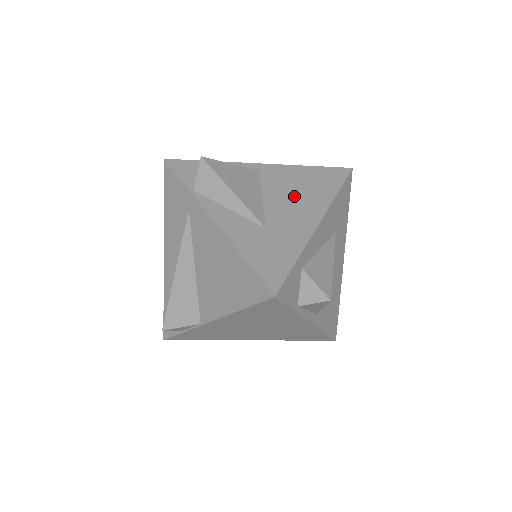
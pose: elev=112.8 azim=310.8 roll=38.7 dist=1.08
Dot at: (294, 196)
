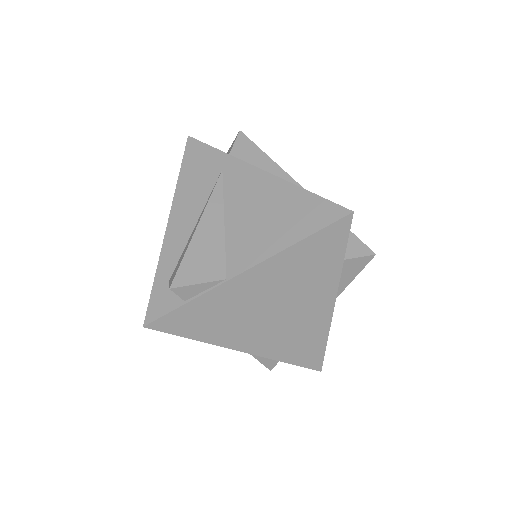
Dot at: occluded
